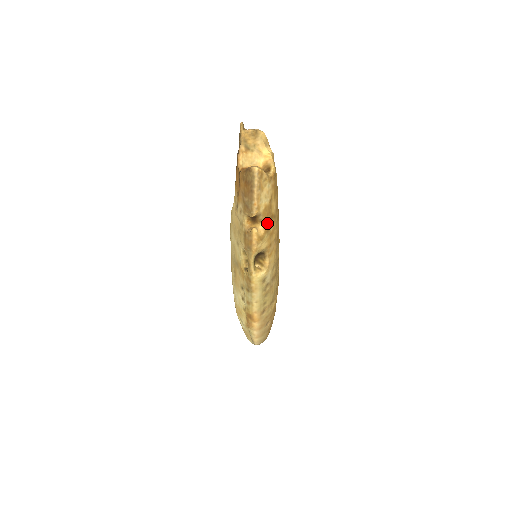
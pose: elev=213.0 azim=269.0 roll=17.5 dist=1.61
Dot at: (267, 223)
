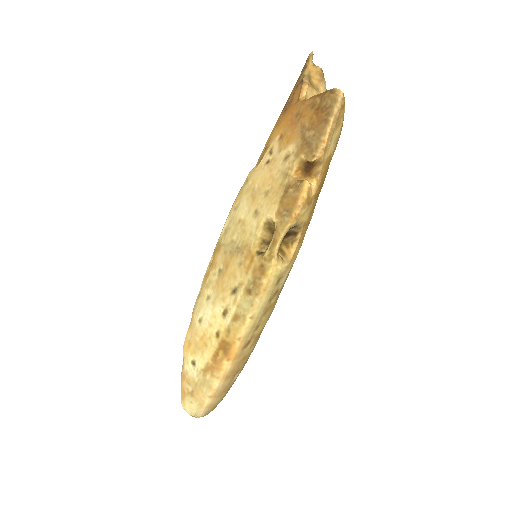
Dot at: (320, 184)
